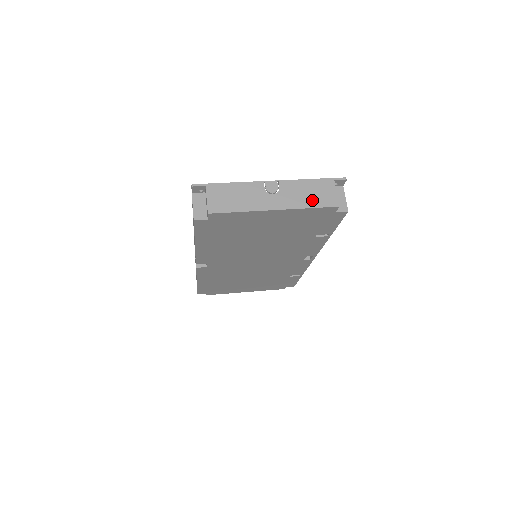
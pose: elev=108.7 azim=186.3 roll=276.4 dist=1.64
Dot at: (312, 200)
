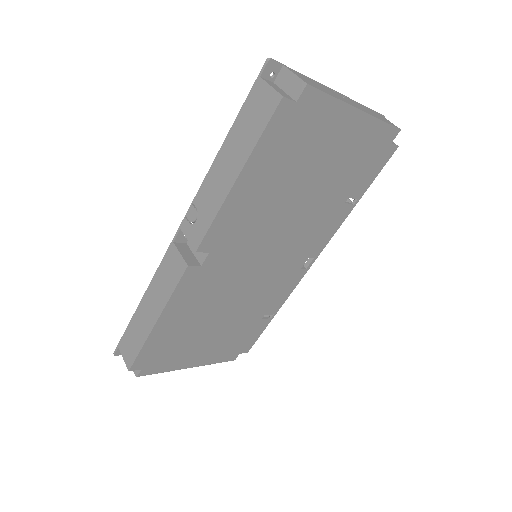
Dot at: (379, 117)
